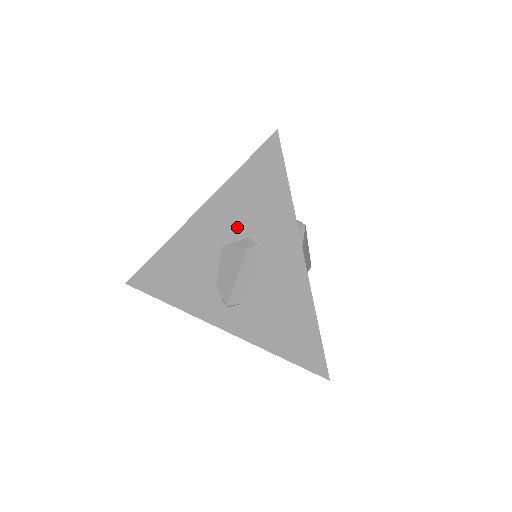
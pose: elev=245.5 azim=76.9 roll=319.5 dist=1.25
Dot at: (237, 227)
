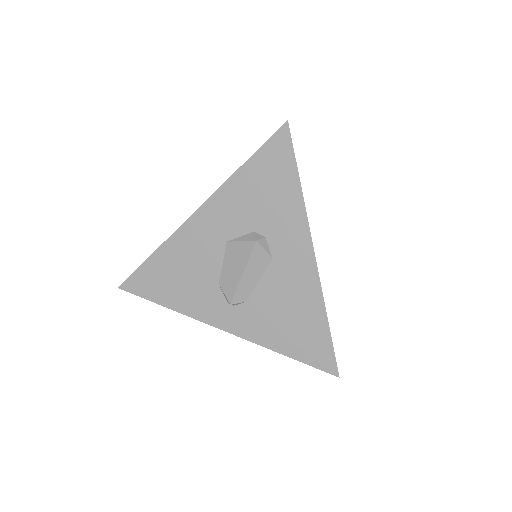
Dot at: (244, 220)
